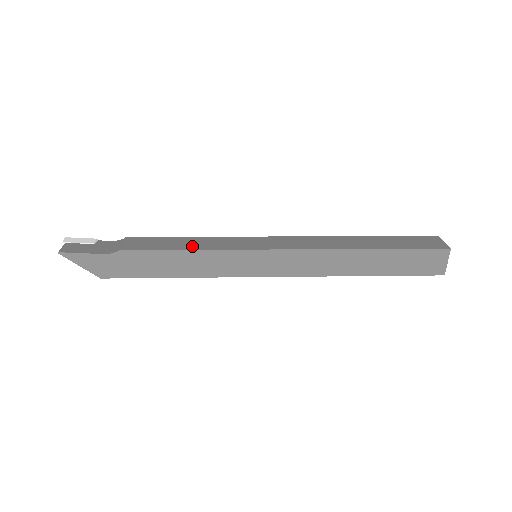
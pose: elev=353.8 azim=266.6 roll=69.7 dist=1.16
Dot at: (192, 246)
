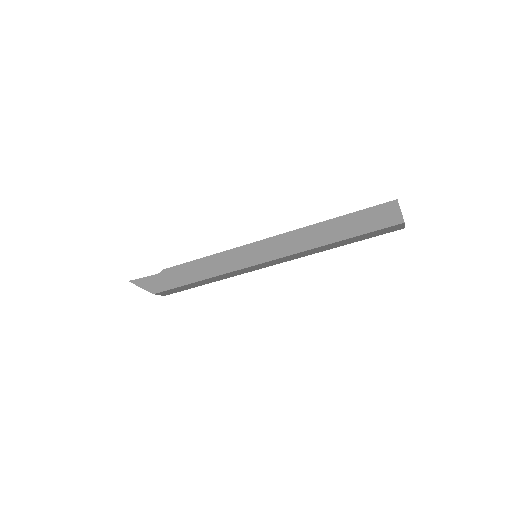
Dot at: occluded
